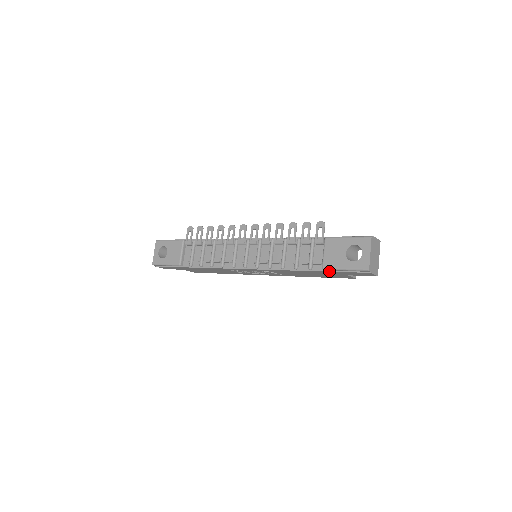
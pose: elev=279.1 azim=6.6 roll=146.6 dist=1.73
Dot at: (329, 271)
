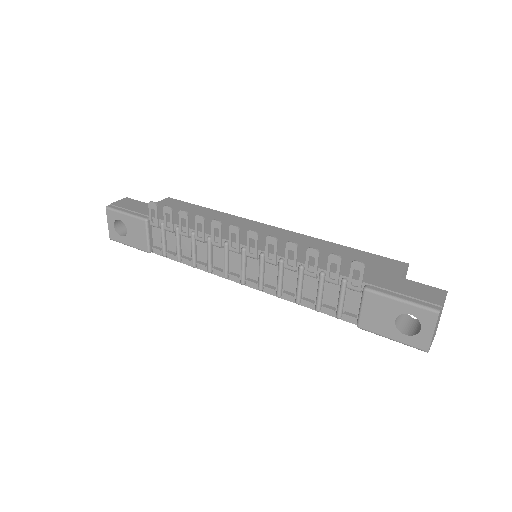
Dot at: occluded
